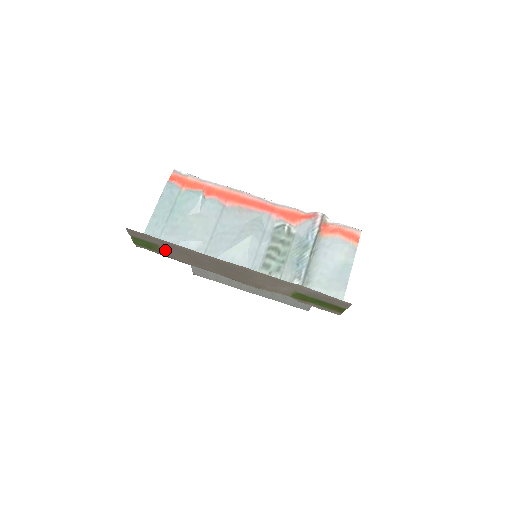
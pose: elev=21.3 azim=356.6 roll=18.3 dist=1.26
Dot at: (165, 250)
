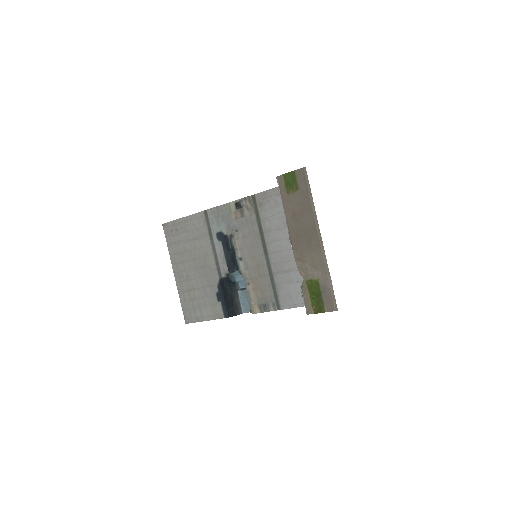
Dot at: (295, 195)
